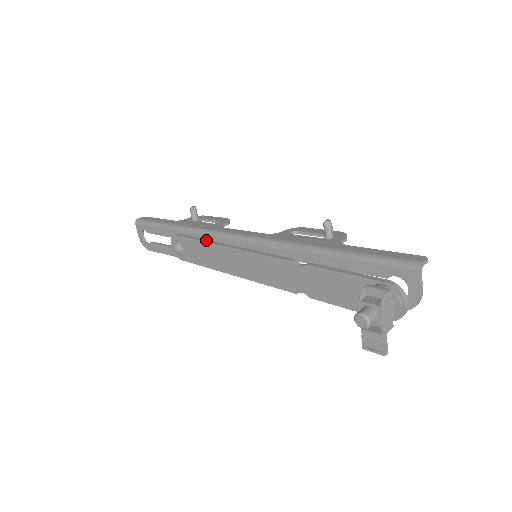
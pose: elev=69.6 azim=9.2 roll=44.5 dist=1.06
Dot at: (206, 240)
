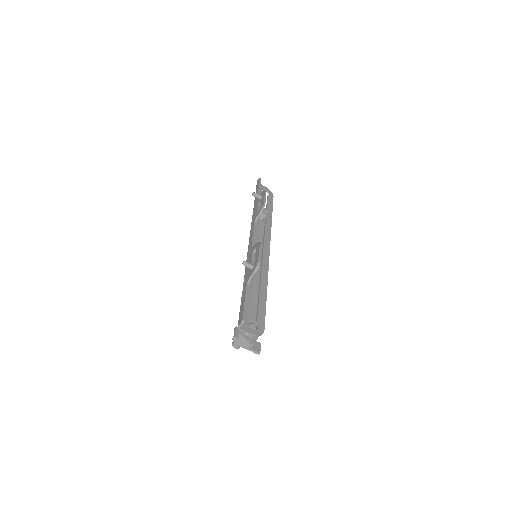
Dot at: occluded
